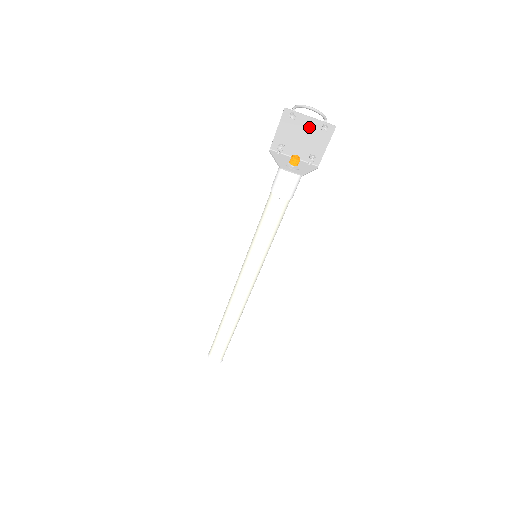
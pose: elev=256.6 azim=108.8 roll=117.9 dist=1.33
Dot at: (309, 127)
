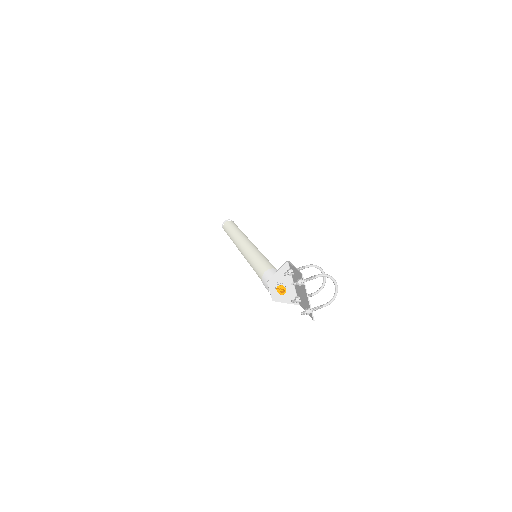
Dot at: (305, 296)
